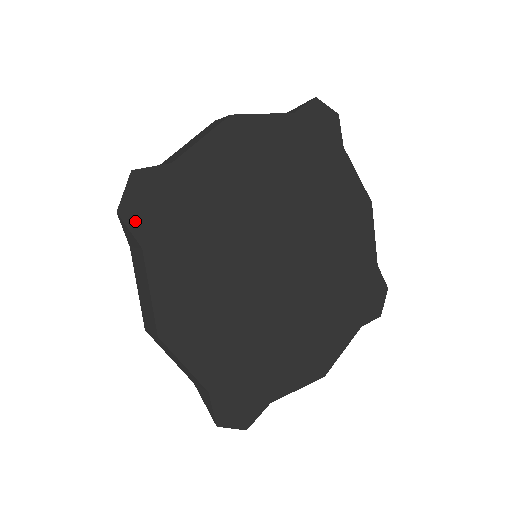
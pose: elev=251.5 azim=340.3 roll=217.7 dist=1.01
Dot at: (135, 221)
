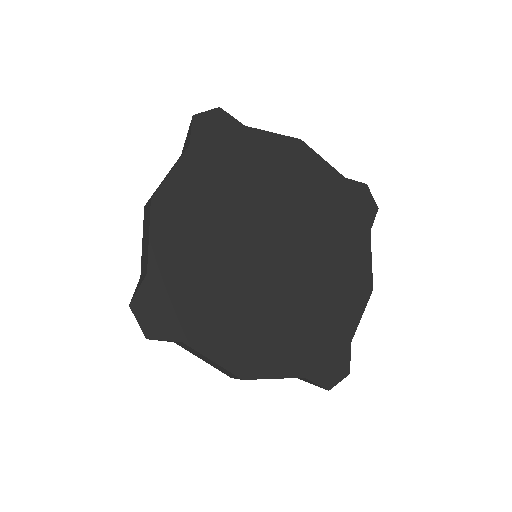
Dot at: (162, 332)
